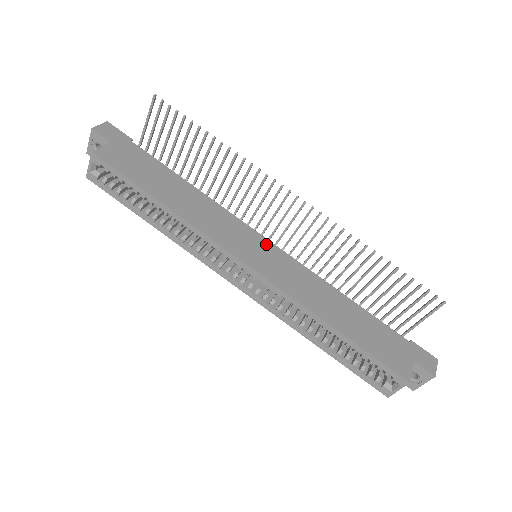
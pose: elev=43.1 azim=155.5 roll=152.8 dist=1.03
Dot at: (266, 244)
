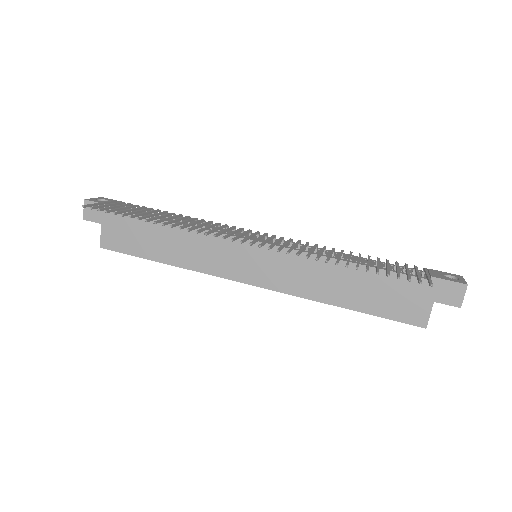
Dot at: (256, 248)
